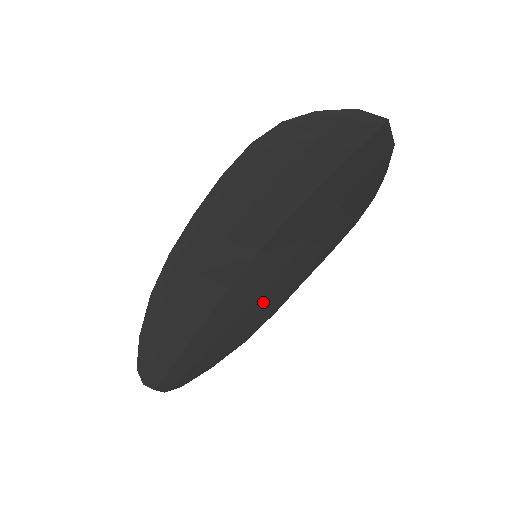
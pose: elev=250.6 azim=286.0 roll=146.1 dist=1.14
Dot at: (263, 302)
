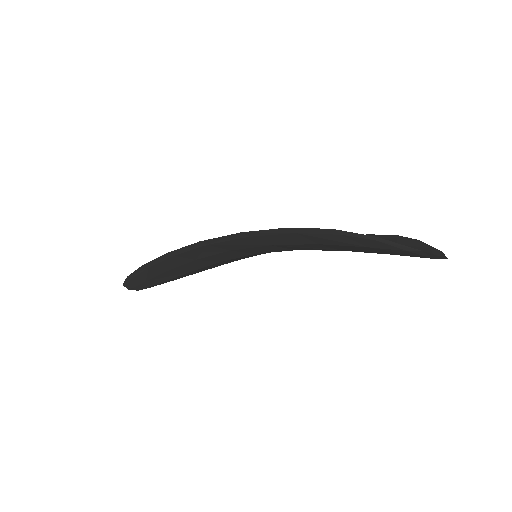
Dot at: occluded
